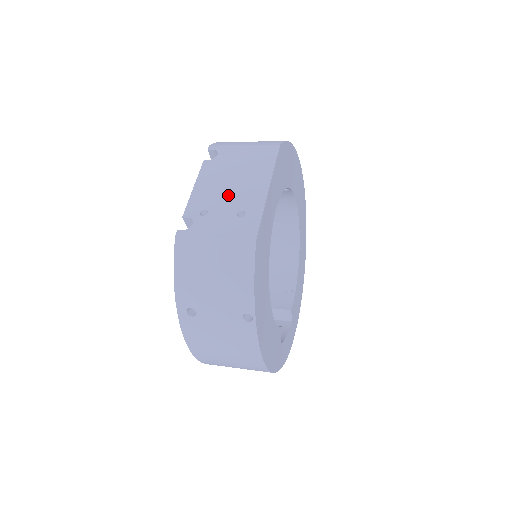
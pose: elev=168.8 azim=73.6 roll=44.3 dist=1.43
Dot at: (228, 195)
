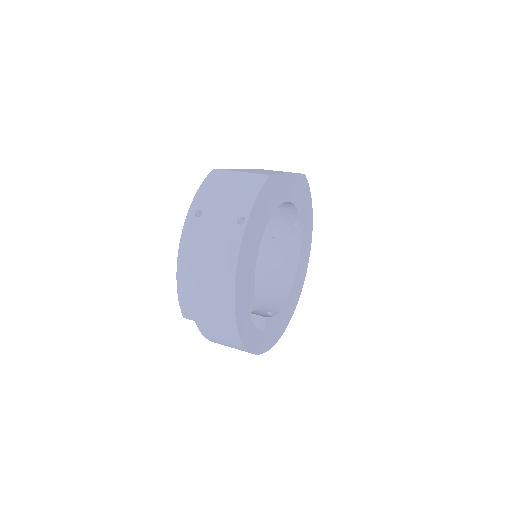
Dot at: (259, 171)
